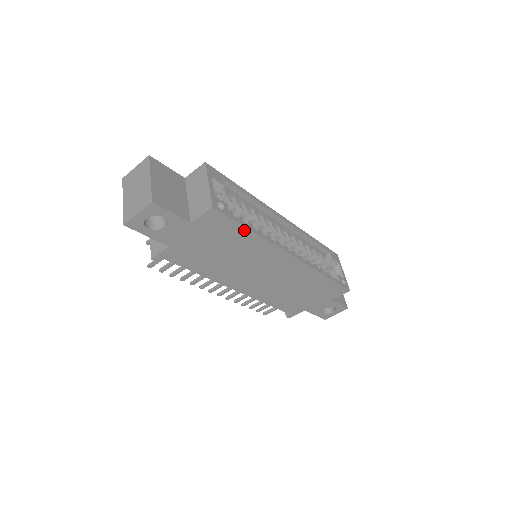
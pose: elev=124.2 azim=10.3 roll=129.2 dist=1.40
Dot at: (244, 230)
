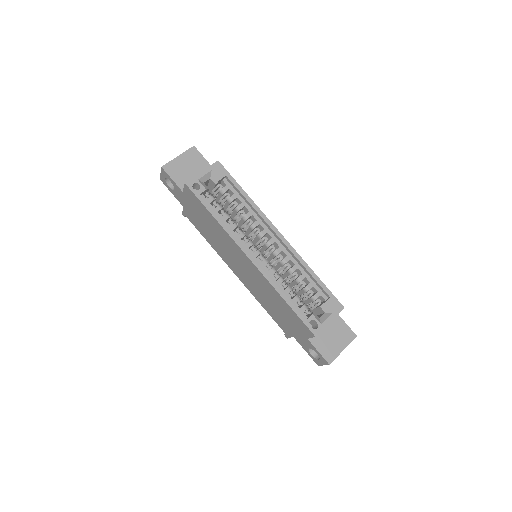
Dot at: (209, 212)
